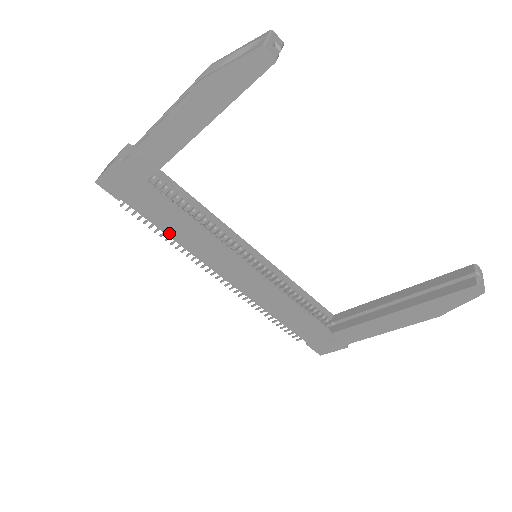
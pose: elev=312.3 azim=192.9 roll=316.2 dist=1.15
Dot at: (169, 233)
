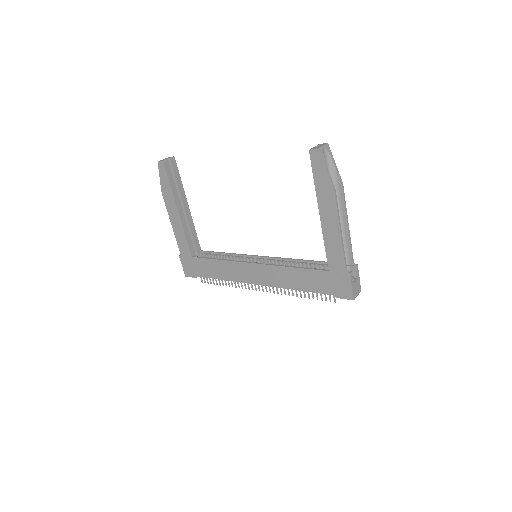
Dot at: (219, 277)
